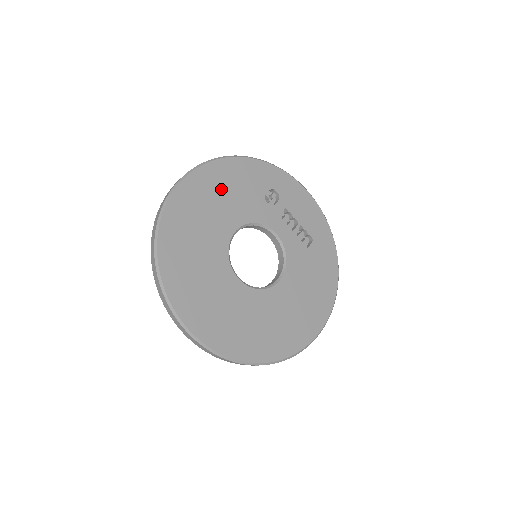
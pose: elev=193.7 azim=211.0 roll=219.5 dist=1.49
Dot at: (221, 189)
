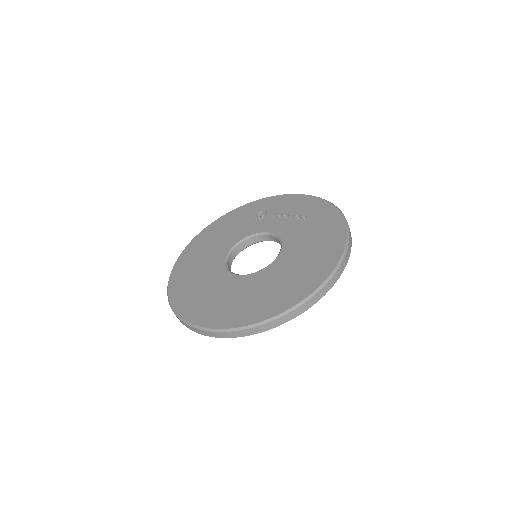
Dot at: (216, 235)
